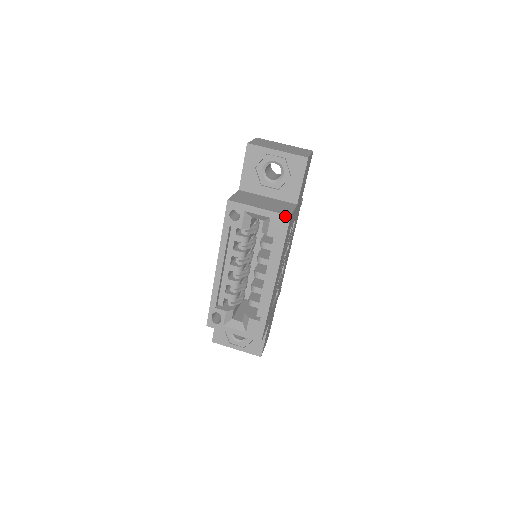
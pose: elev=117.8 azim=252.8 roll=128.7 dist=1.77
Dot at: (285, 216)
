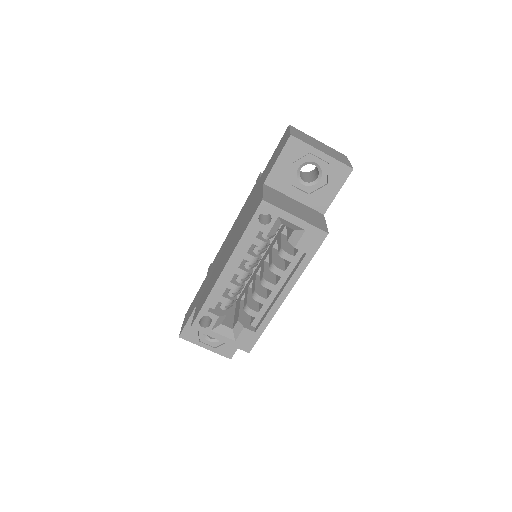
Dot at: (322, 232)
